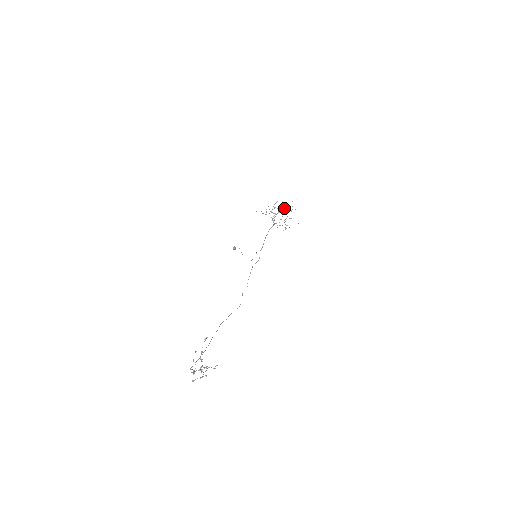
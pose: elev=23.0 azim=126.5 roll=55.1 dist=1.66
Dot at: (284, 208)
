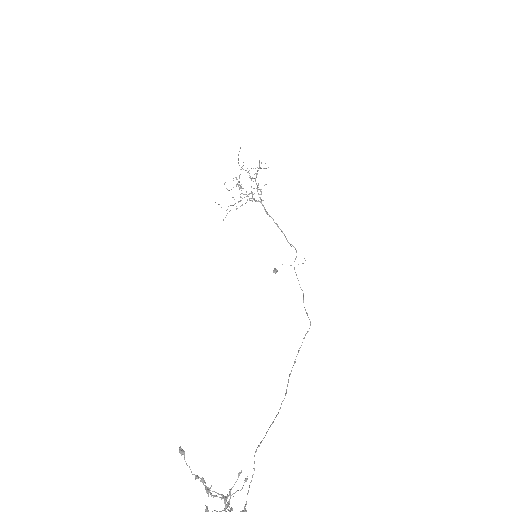
Dot at: occluded
